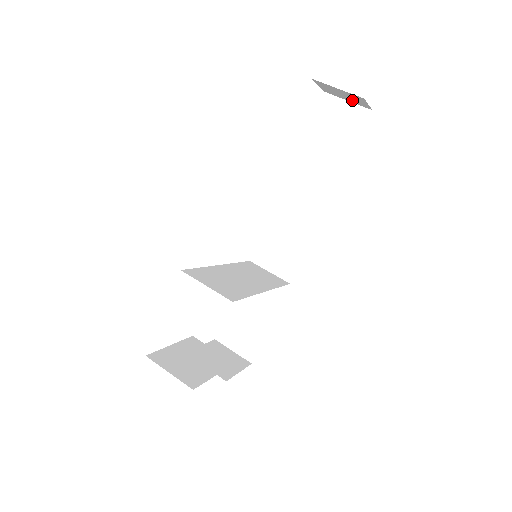
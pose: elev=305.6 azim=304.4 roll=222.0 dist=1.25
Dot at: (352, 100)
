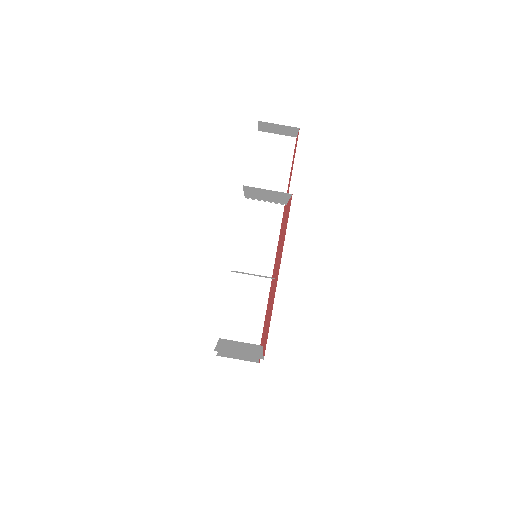
Dot at: (283, 132)
